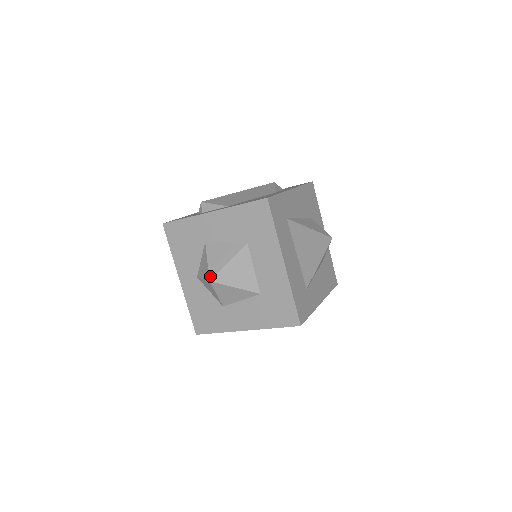
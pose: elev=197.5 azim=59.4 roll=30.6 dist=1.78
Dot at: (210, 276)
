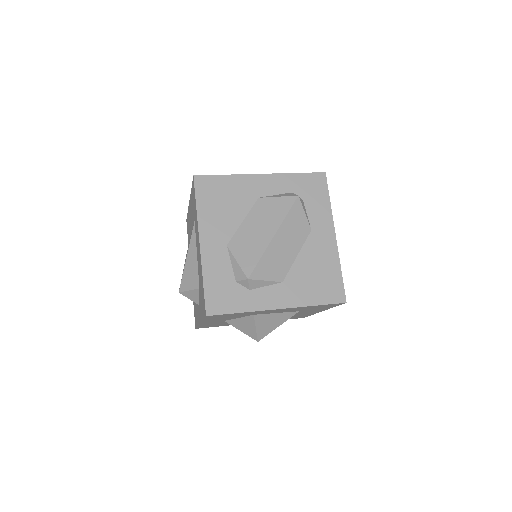
Dot at: (259, 339)
